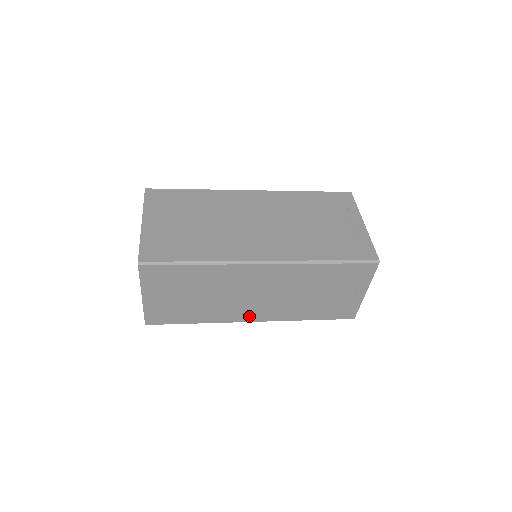
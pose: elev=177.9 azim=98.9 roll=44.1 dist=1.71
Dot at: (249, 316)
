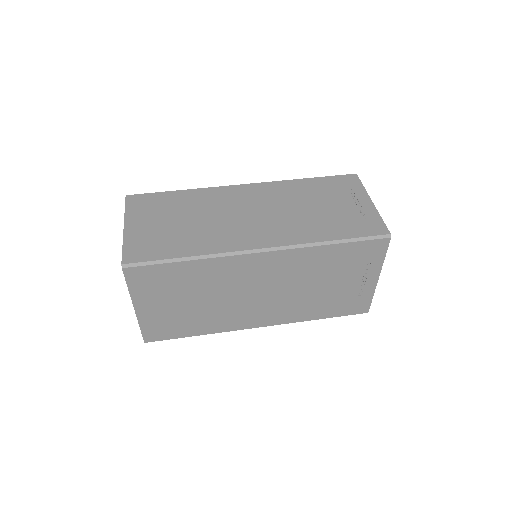
Dot at: occluded
